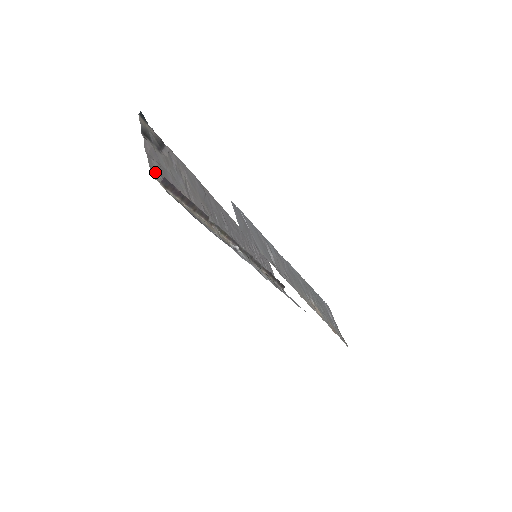
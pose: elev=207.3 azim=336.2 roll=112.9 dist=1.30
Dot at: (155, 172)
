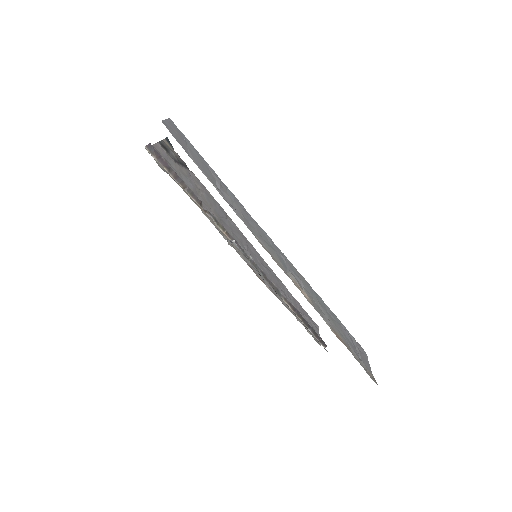
Dot at: occluded
